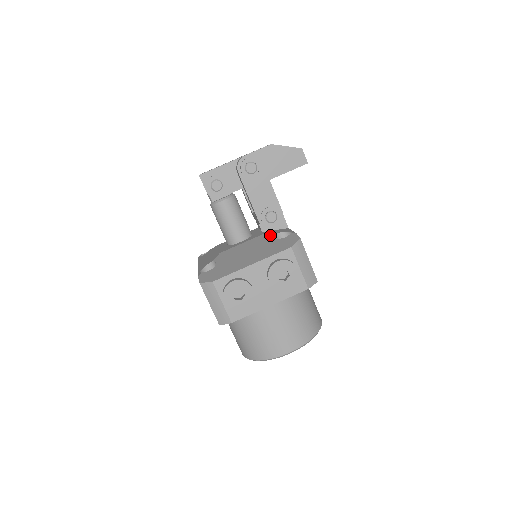
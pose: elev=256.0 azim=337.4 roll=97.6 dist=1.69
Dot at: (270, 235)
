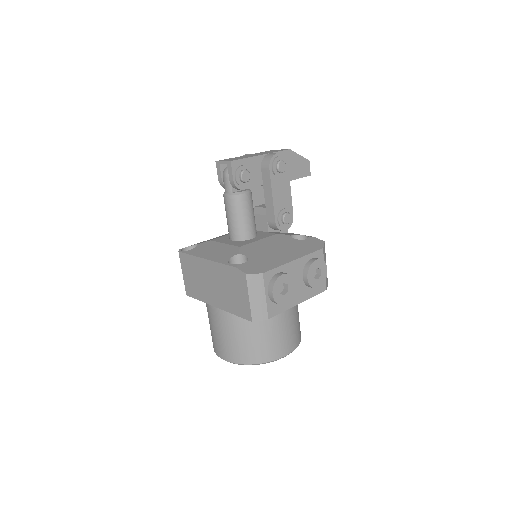
Dot at: (286, 235)
